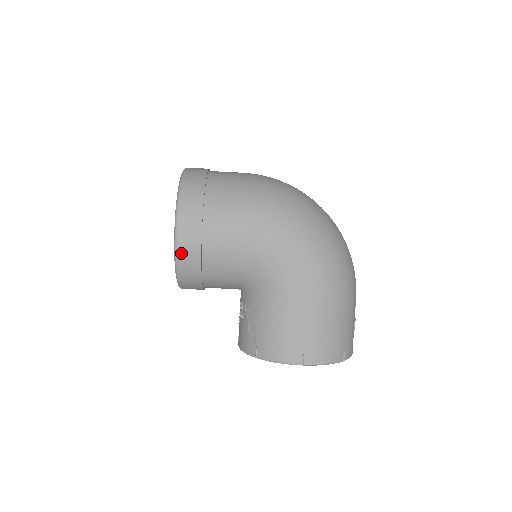
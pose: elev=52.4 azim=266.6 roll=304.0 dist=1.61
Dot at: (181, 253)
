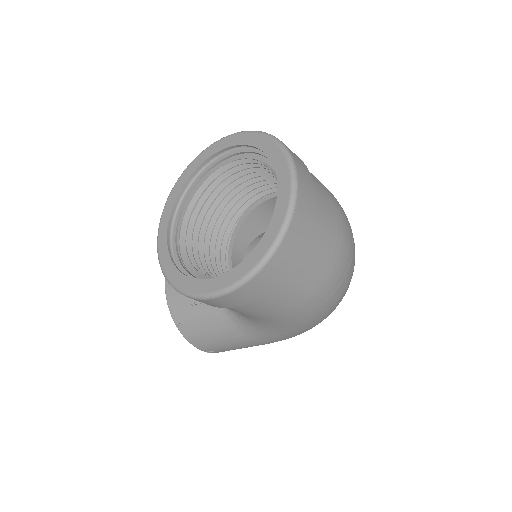
Dot at: (197, 300)
